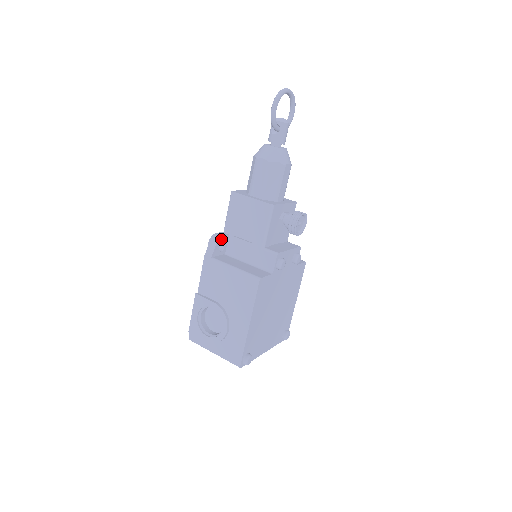
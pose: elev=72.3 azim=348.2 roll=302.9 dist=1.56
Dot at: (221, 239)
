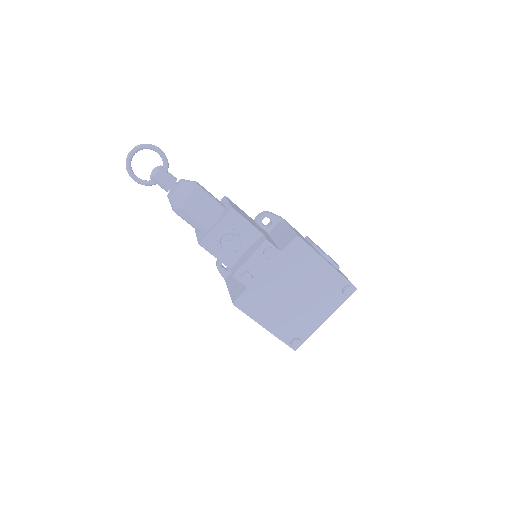
Dot at: (220, 264)
